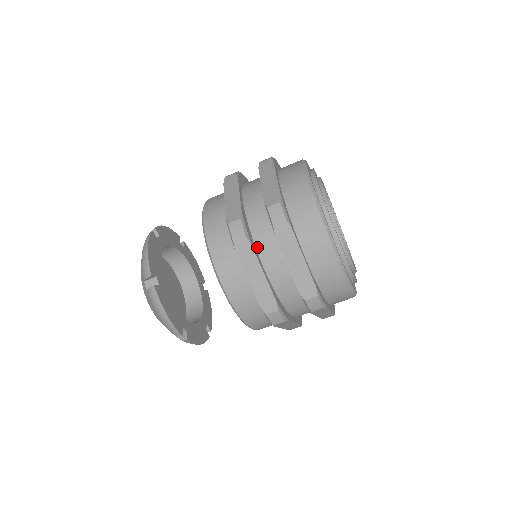
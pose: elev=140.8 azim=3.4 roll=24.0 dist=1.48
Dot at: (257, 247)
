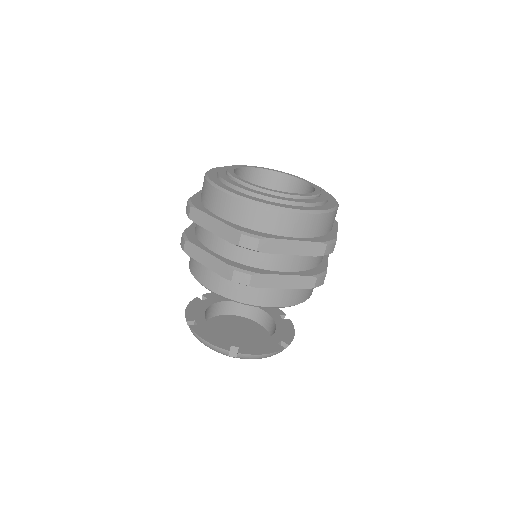
Dot at: (262, 268)
